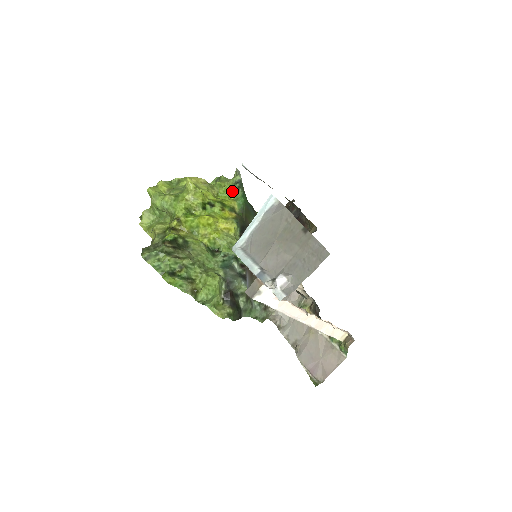
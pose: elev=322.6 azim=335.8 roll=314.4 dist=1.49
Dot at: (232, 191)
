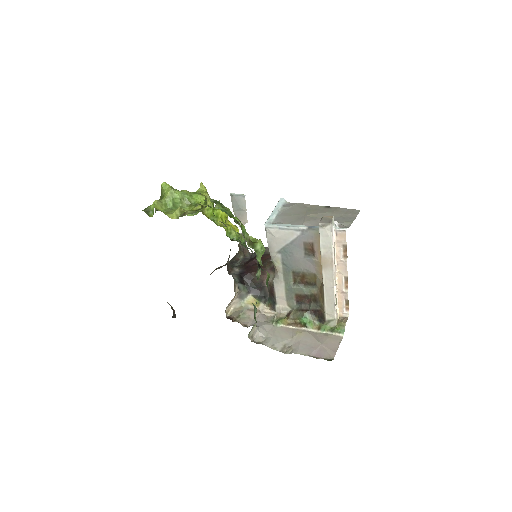
Dot at: occluded
